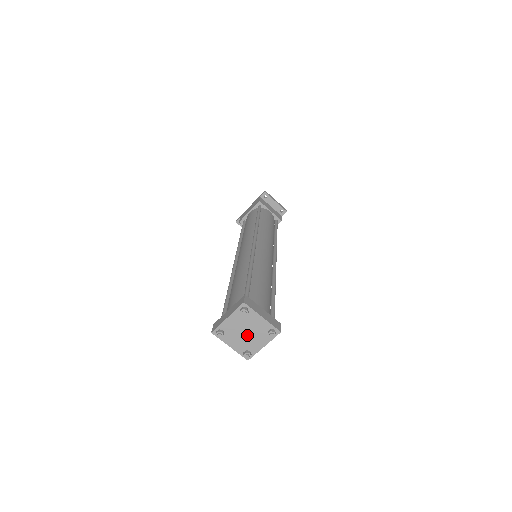
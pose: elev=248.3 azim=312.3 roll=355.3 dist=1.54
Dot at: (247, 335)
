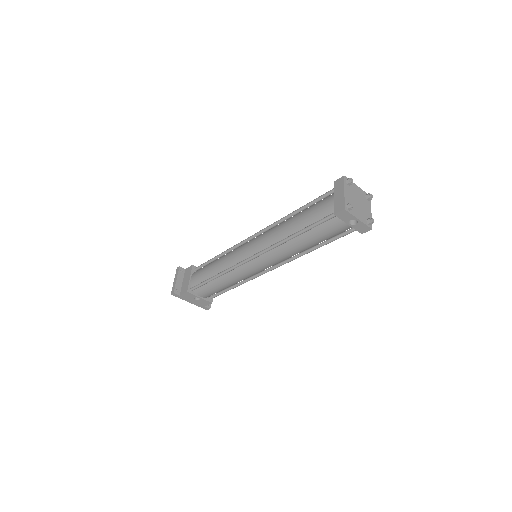
Dot at: (357, 204)
